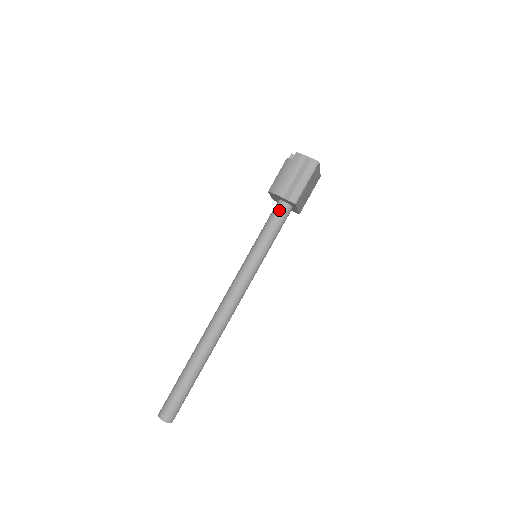
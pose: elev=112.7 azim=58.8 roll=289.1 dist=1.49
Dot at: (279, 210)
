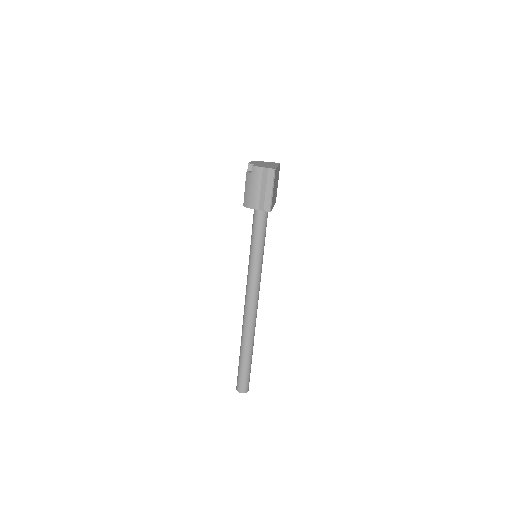
Dot at: (259, 216)
